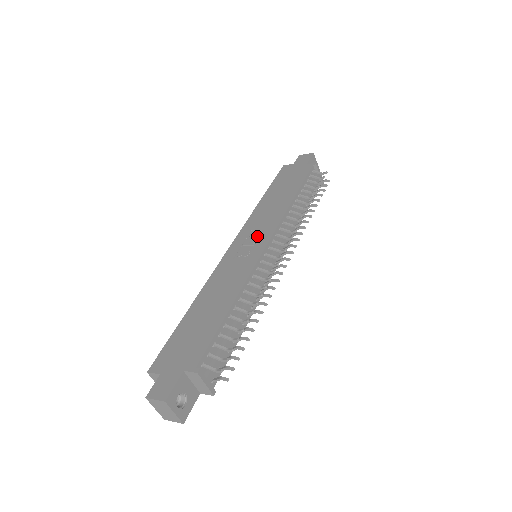
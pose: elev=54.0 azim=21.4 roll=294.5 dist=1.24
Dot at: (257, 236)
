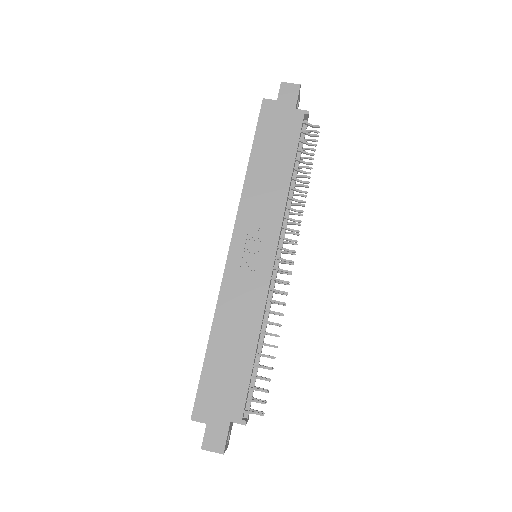
Dot at: (260, 240)
